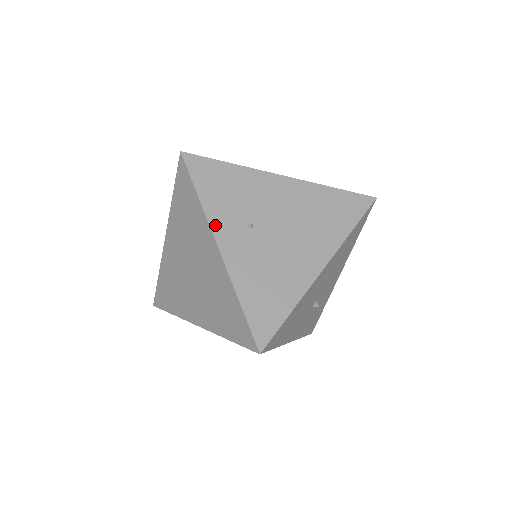
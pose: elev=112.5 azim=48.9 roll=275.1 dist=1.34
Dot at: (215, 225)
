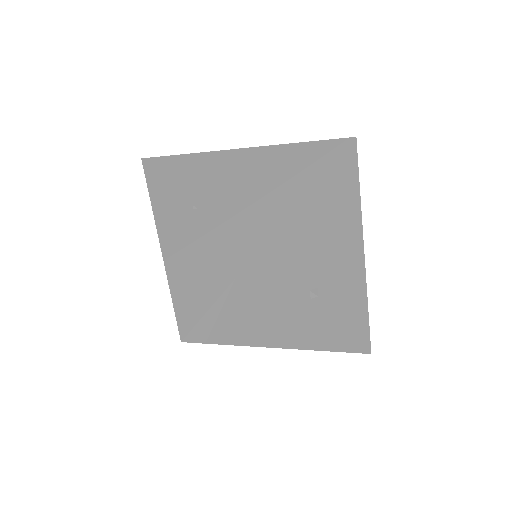
Dot at: (159, 214)
